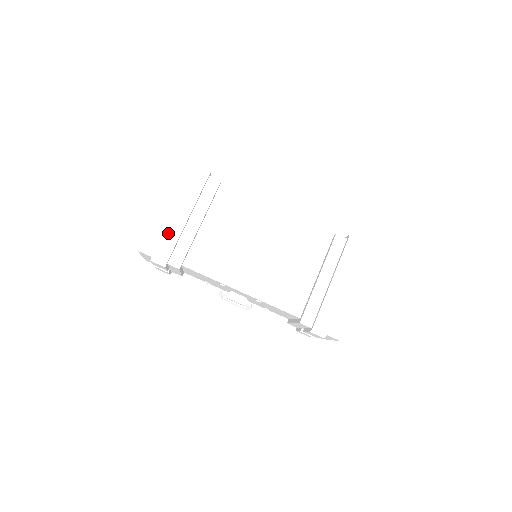
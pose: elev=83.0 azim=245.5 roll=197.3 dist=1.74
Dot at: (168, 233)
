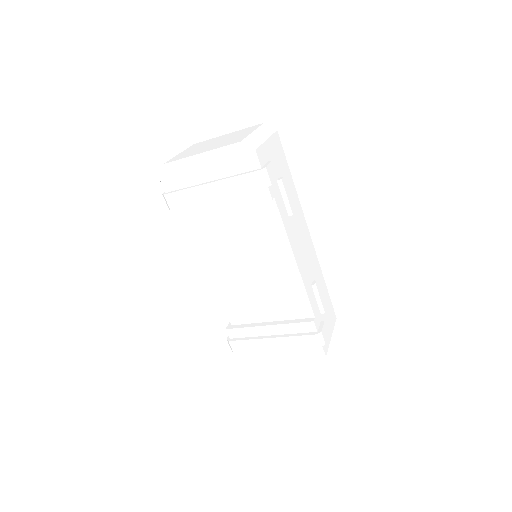
Dot at: (190, 193)
